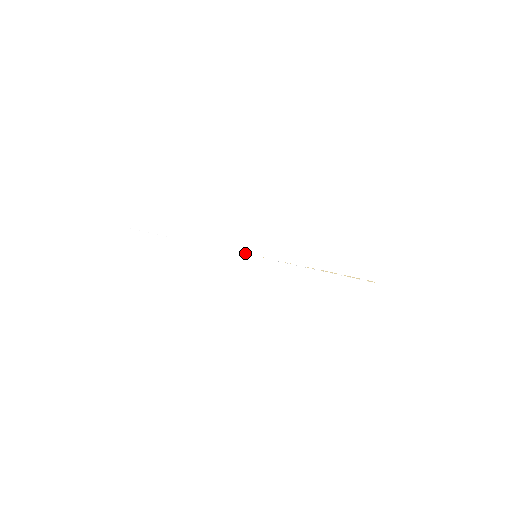
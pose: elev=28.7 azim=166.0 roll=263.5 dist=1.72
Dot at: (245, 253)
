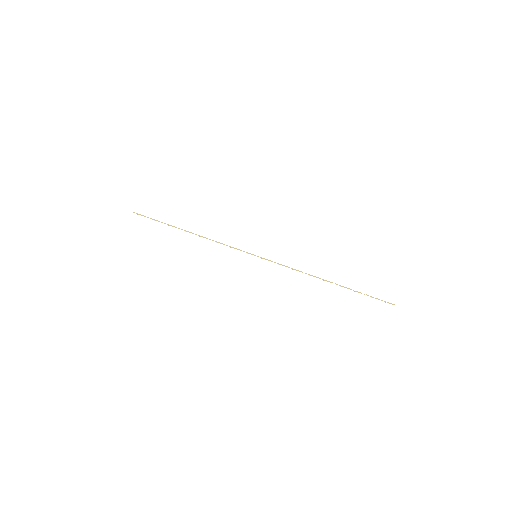
Dot at: occluded
